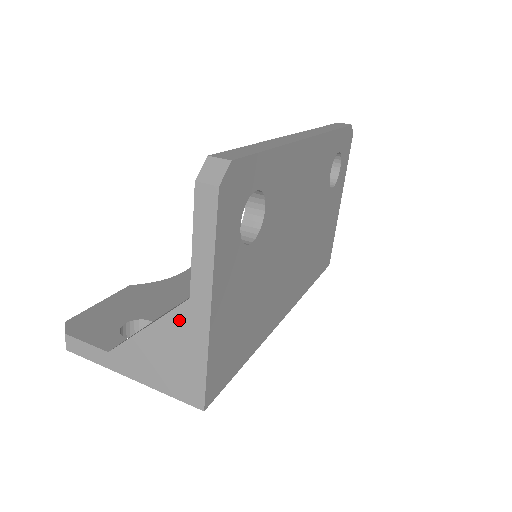
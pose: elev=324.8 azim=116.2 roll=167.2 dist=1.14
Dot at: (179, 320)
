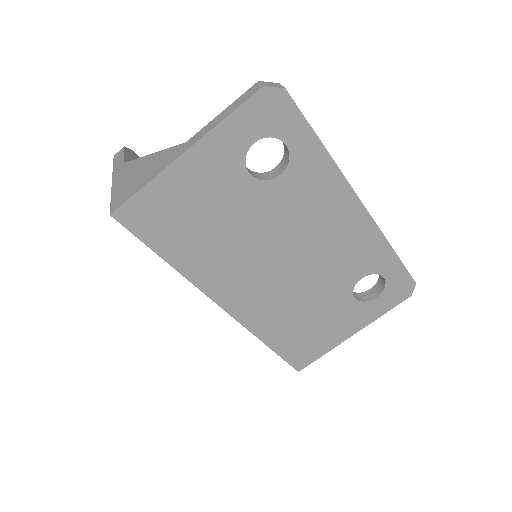
Dot at: (168, 154)
